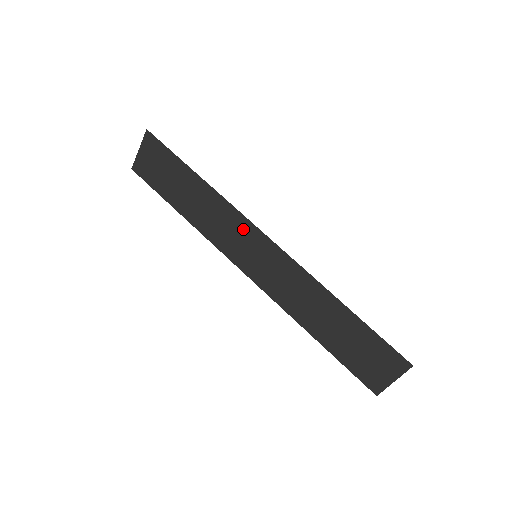
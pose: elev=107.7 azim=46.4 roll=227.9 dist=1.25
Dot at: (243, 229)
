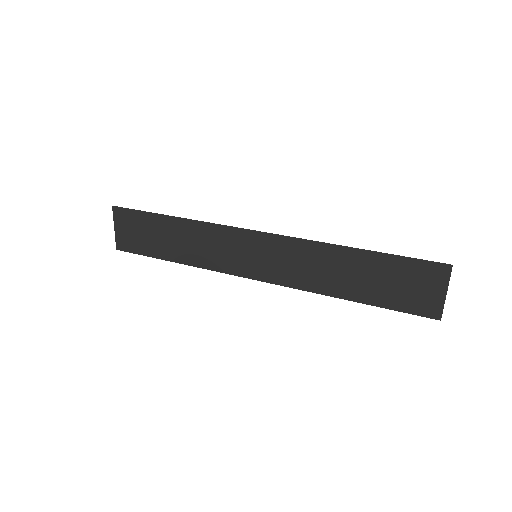
Dot at: (232, 238)
